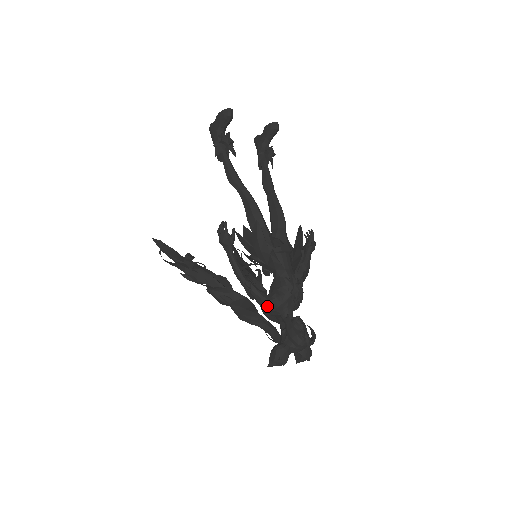
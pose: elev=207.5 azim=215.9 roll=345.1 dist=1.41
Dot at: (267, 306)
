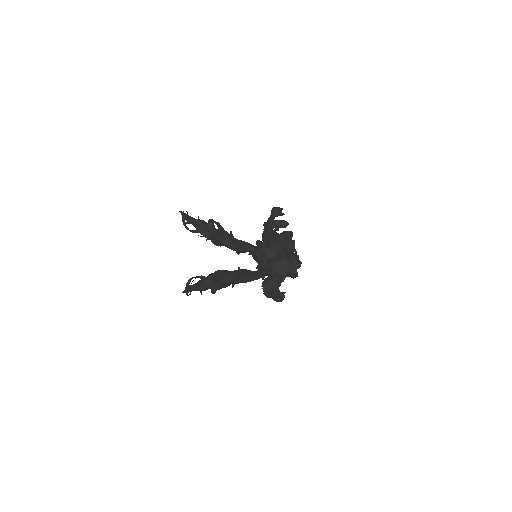
Dot at: (277, 243)
